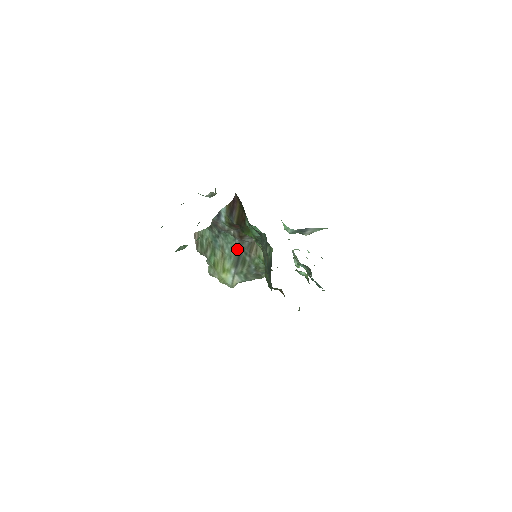
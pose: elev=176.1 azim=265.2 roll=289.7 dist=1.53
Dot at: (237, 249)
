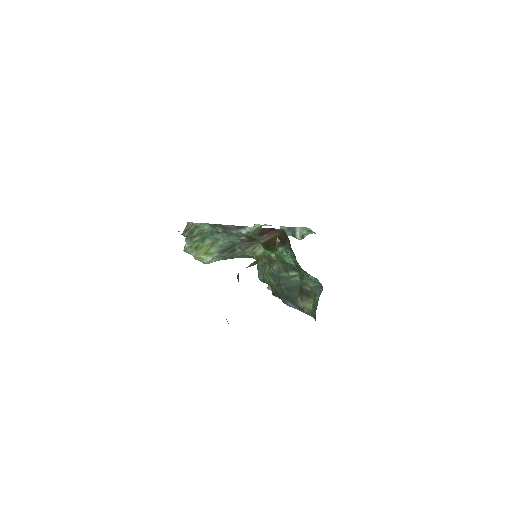
Dot at: (232, 243)
